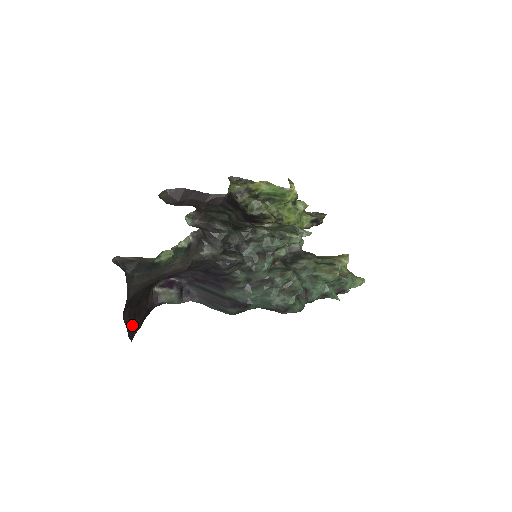
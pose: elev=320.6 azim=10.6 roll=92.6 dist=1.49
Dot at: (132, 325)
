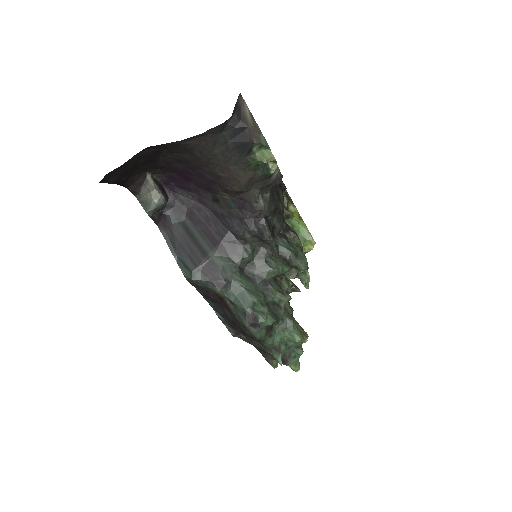
Dot at: (120, 170)
